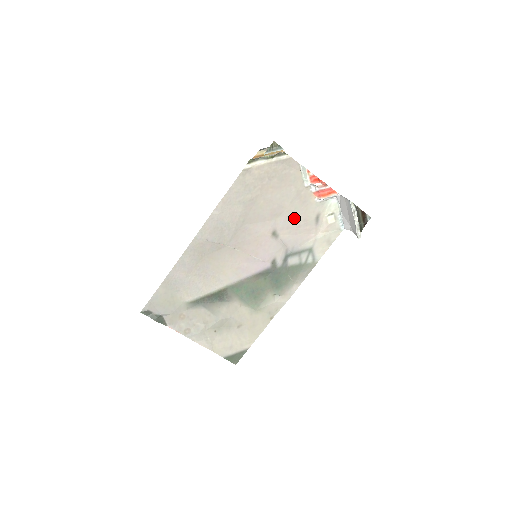
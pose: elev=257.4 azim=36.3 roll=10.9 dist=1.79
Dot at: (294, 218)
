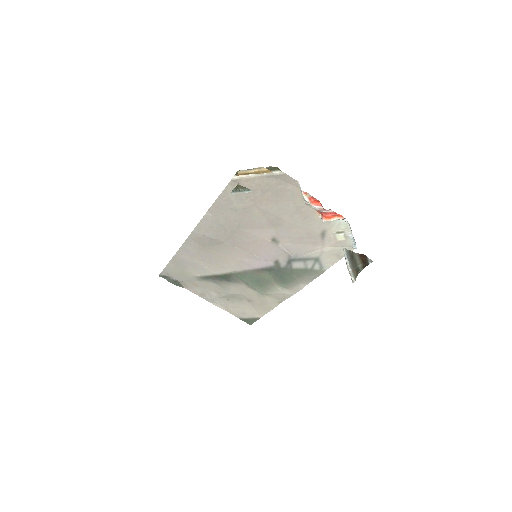
Dot at: (295, 230)
